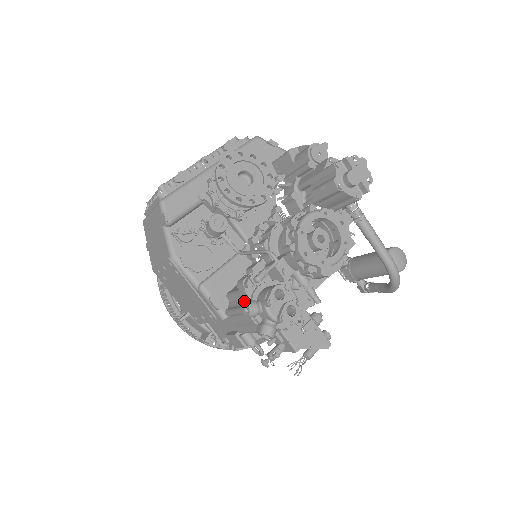
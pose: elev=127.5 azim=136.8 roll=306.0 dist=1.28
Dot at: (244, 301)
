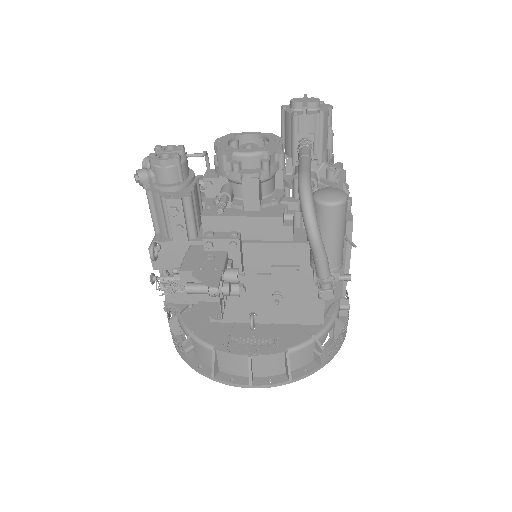
Dot at: occluded
